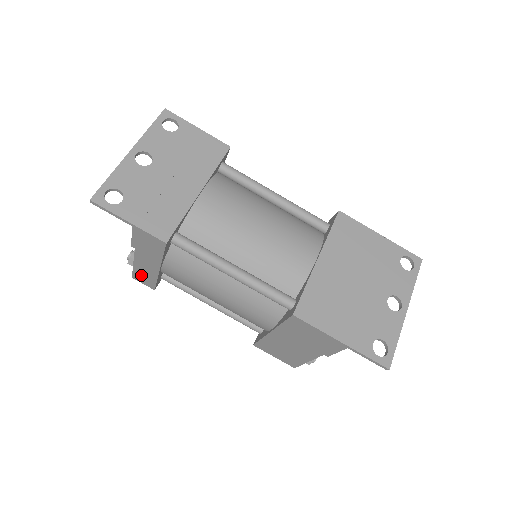
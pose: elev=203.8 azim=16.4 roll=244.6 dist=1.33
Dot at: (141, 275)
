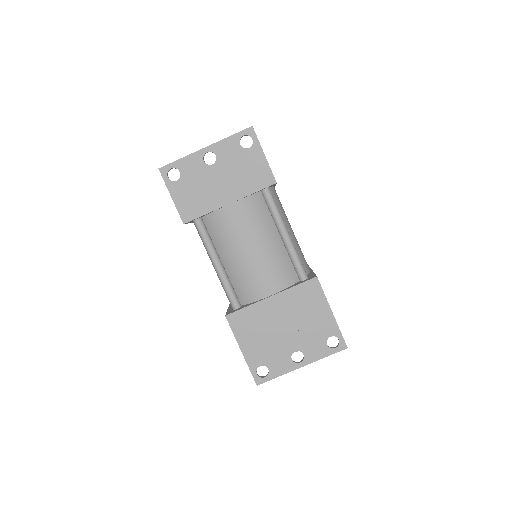
Dot at: occluded
